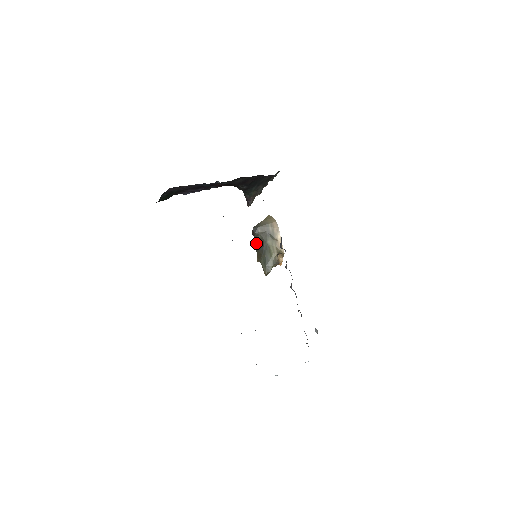
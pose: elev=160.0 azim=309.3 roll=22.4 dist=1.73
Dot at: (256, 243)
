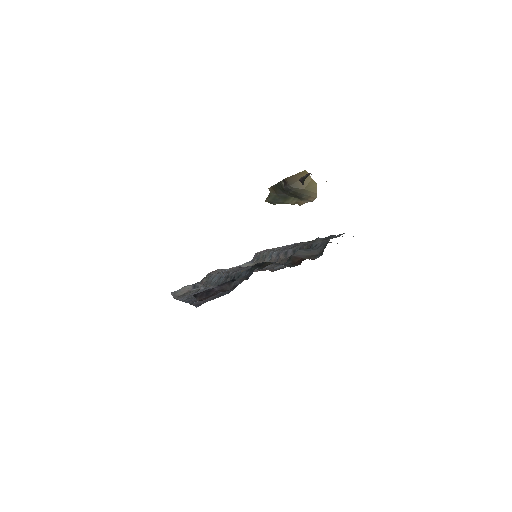
Dot at: (280, 184)
